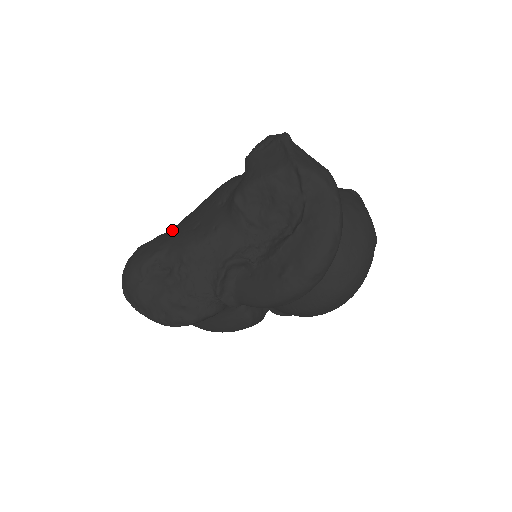
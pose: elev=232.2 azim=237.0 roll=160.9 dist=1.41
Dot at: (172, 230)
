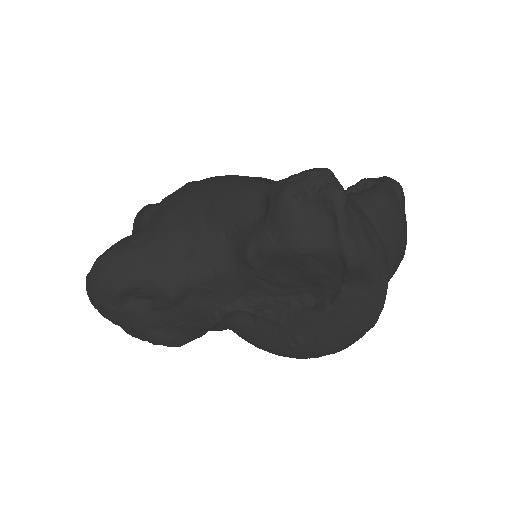
Dot at: (152, 243)
